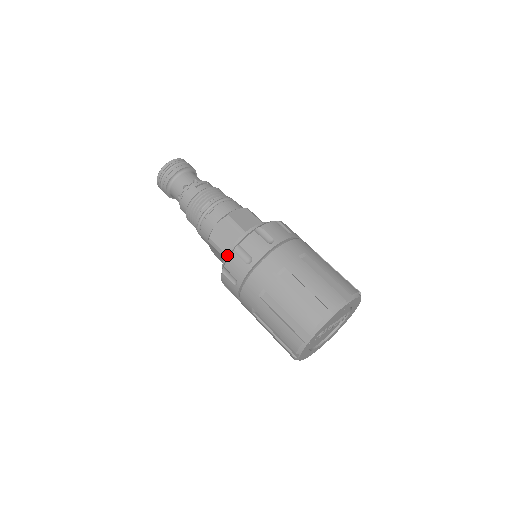
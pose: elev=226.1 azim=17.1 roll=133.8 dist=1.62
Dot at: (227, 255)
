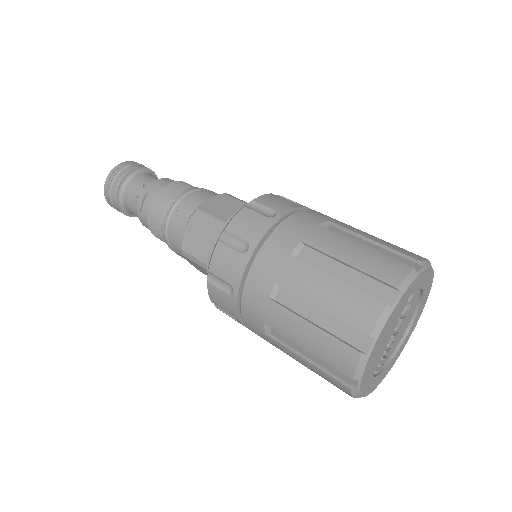
Dot at: occluded
